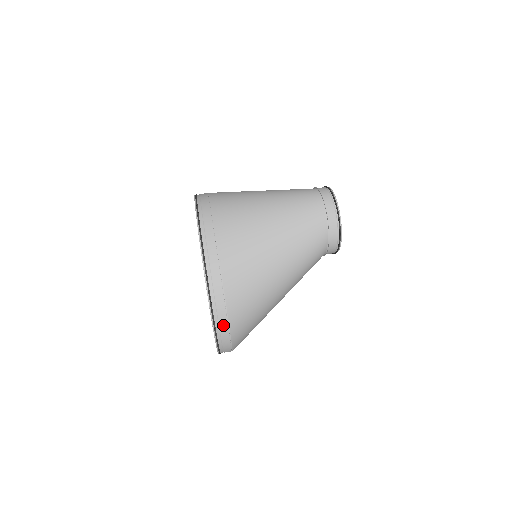
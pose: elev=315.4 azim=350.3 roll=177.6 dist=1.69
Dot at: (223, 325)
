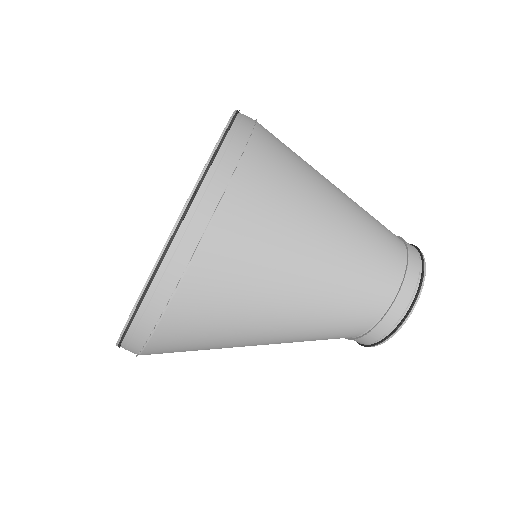
Dot at: (135, 344)
